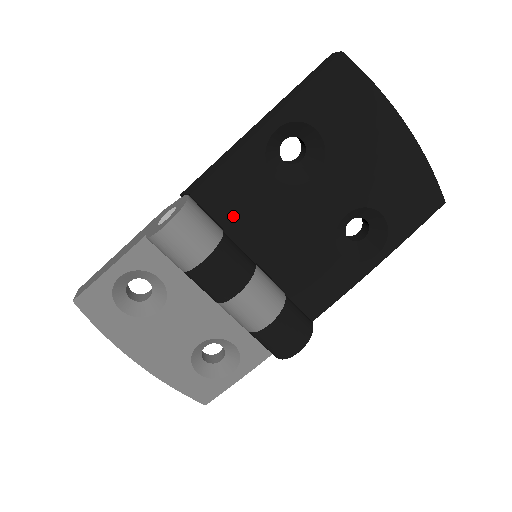
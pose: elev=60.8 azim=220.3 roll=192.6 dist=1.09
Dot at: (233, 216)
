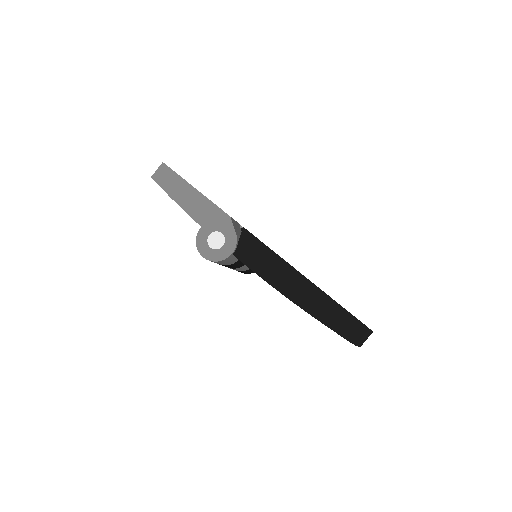
Dot at: occluded
